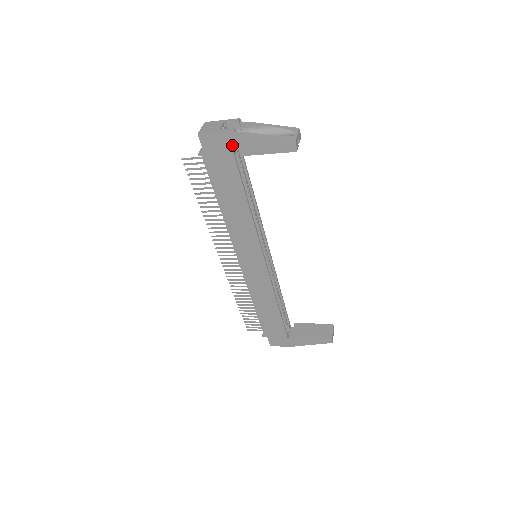
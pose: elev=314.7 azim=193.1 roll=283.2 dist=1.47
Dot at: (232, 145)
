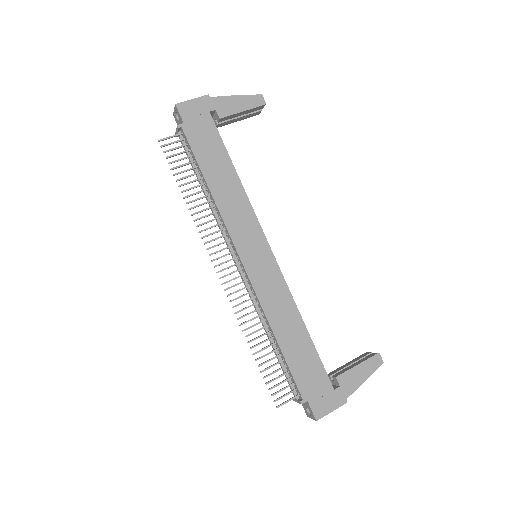
Dot at: (209, 109)
